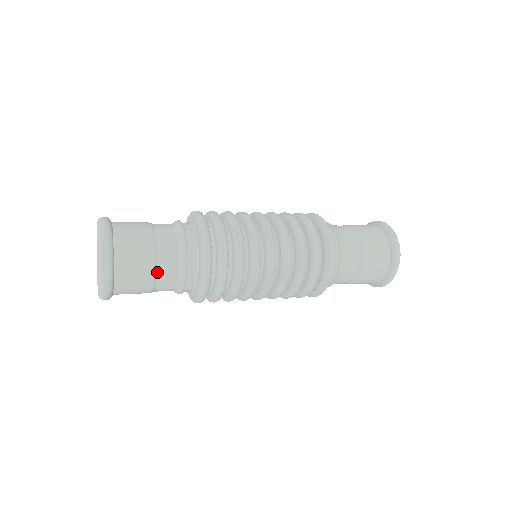
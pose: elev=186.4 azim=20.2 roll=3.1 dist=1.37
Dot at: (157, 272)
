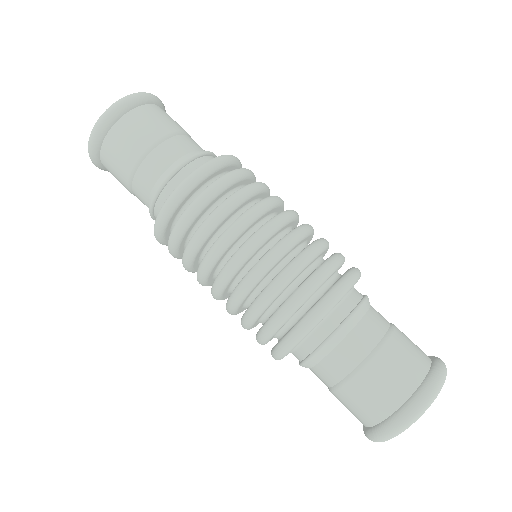
Dot at: (151, 153)
